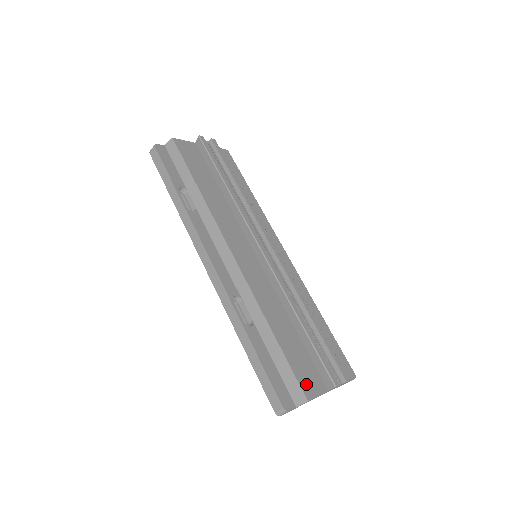
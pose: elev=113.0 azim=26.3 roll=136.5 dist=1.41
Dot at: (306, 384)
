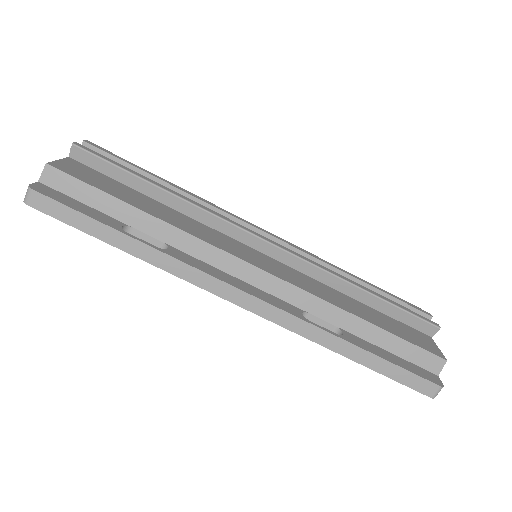
Dot at: (428, 347)
